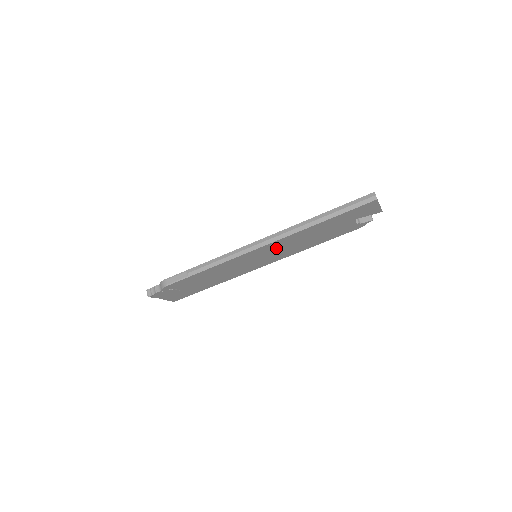
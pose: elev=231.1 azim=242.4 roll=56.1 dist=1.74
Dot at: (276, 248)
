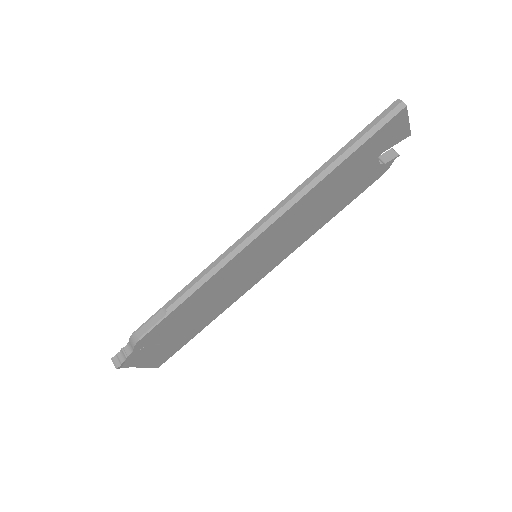
Dot at: (282, 232)
